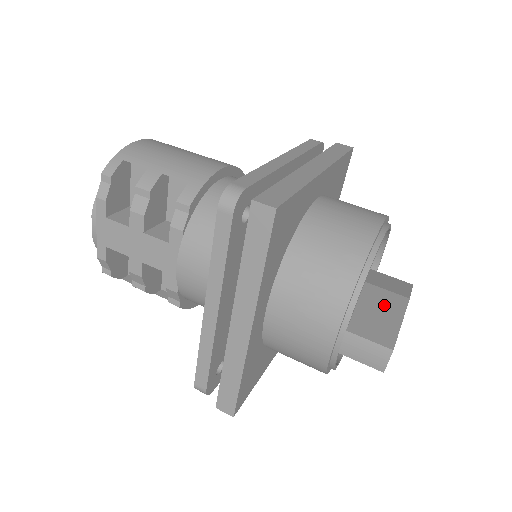
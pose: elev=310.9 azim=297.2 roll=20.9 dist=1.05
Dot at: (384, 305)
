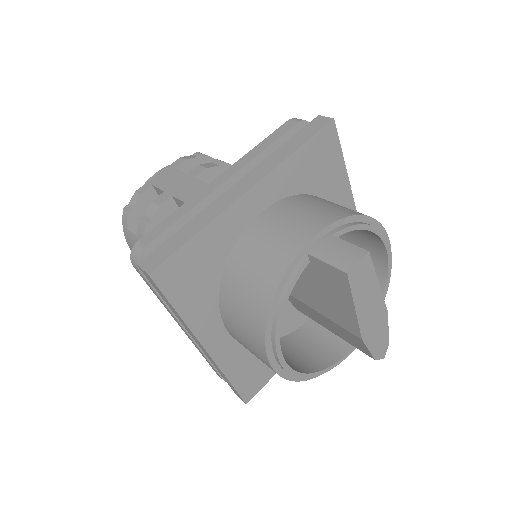
Dot at: occluded
